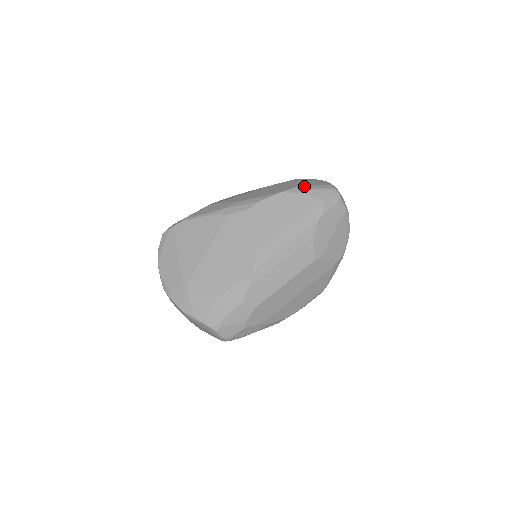
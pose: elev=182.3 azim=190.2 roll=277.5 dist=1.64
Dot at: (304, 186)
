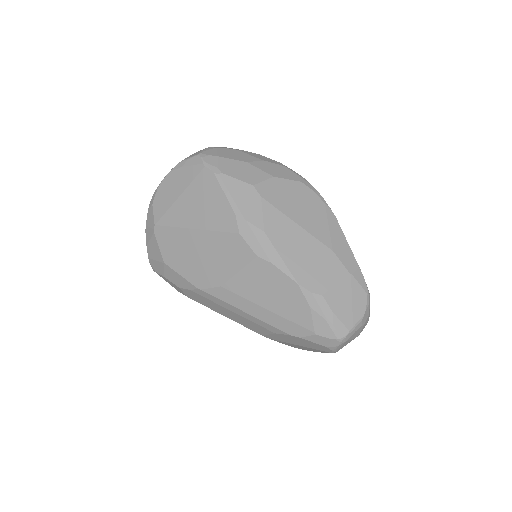
Dot at: (324, 303)
